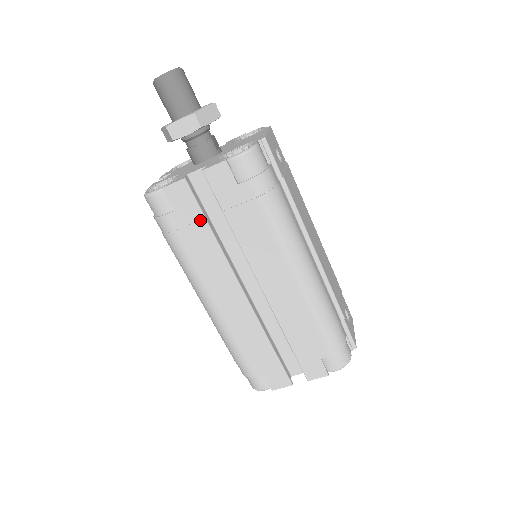
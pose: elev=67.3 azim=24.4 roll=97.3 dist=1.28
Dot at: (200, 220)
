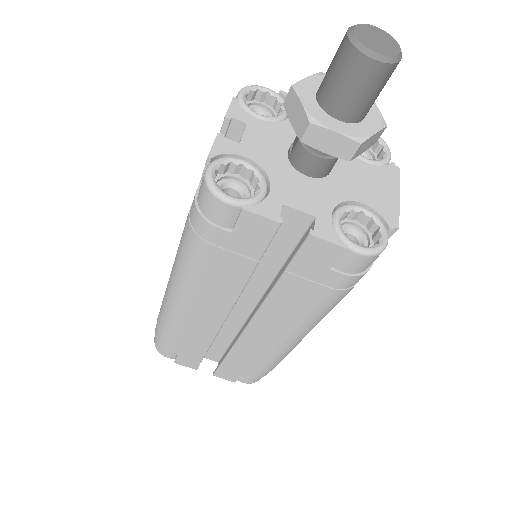
Dot at: (252, 259)
